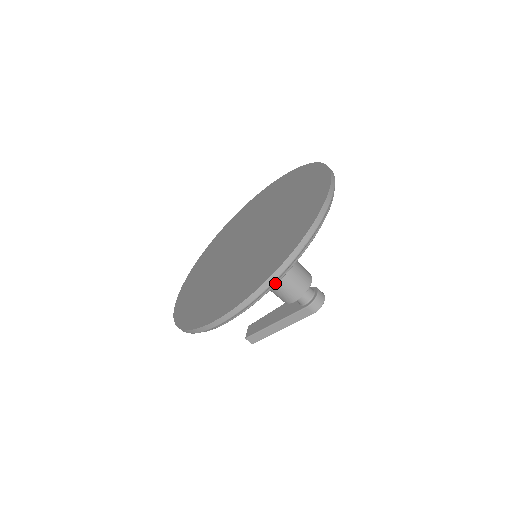
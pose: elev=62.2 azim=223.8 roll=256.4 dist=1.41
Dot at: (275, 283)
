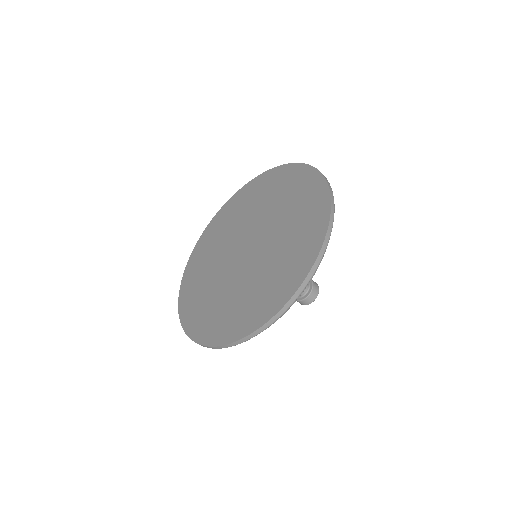
Dot at: occluded
